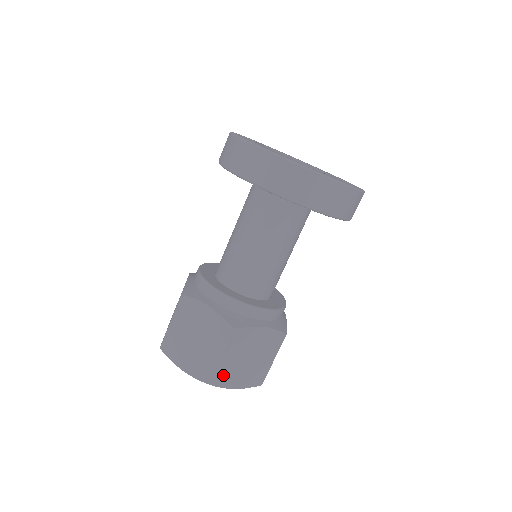
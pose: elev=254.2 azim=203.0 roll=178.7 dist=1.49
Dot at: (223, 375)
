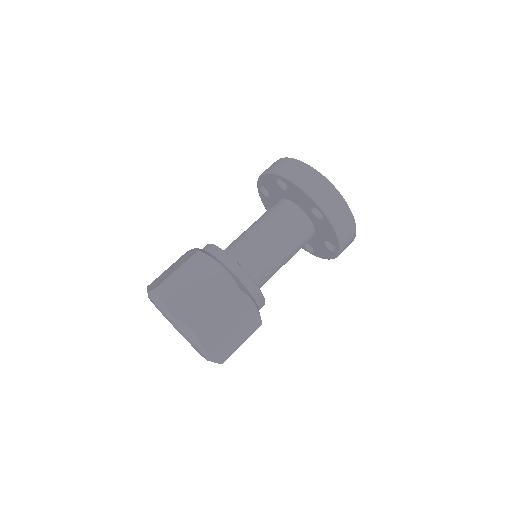
Dot at: (209, 330)
